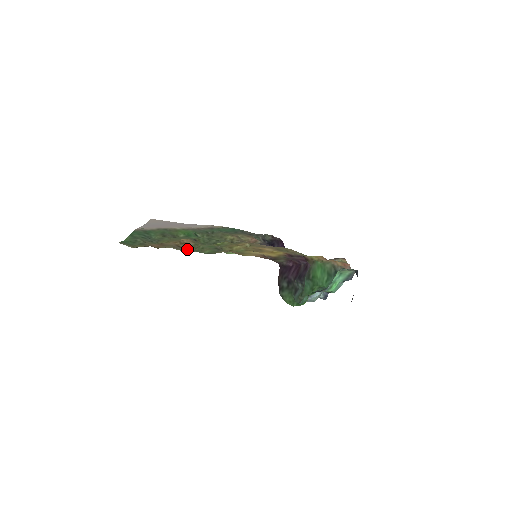
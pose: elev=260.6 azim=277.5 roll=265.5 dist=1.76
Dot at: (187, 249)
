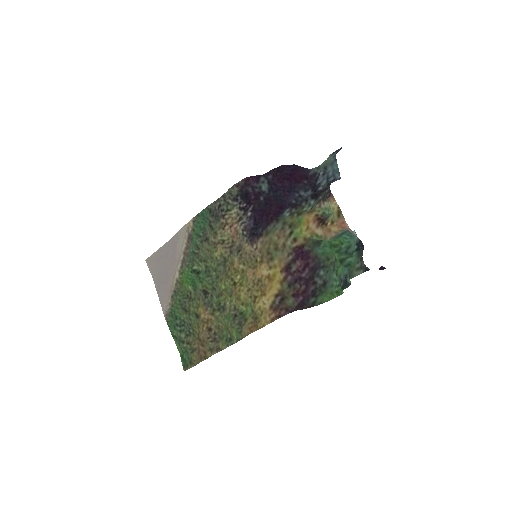
Dot at: (222, 346)
